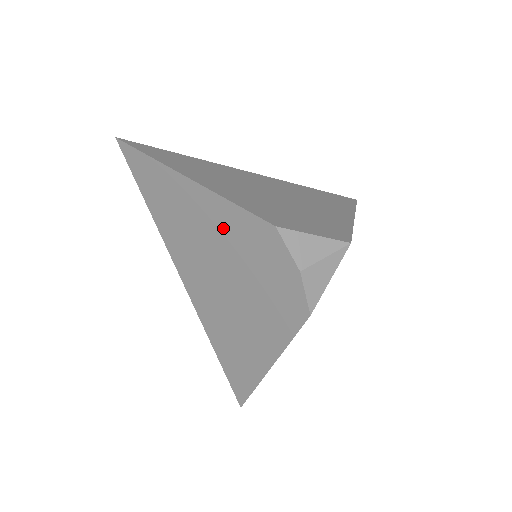
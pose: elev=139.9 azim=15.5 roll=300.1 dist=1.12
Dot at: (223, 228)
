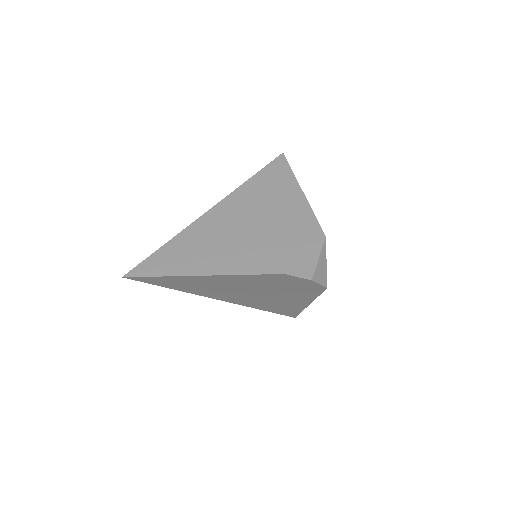
Dot at: (244, 282)
